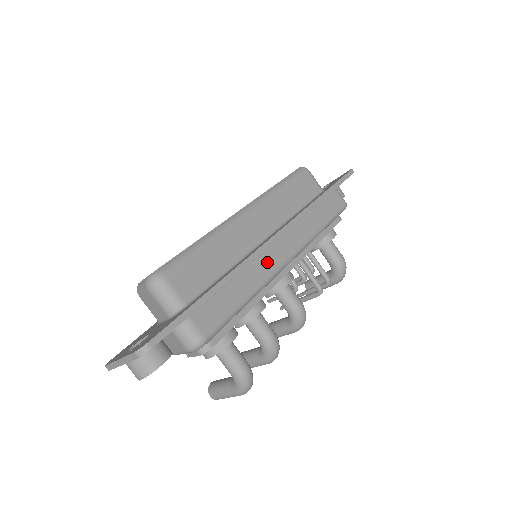
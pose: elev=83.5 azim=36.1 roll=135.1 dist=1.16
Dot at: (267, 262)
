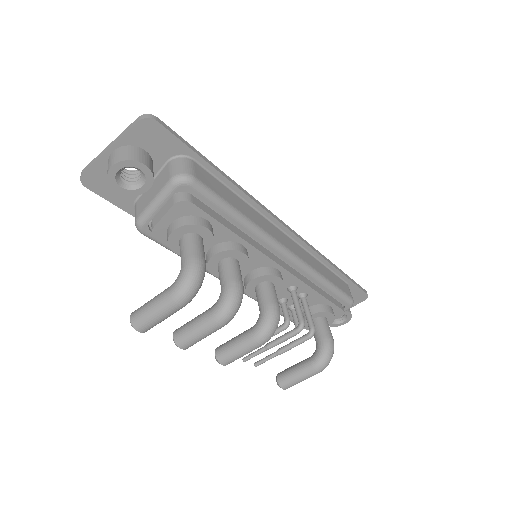
Dot at: (271, 229)
